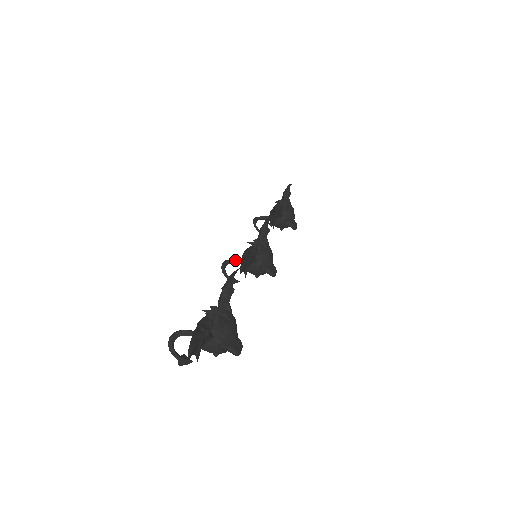
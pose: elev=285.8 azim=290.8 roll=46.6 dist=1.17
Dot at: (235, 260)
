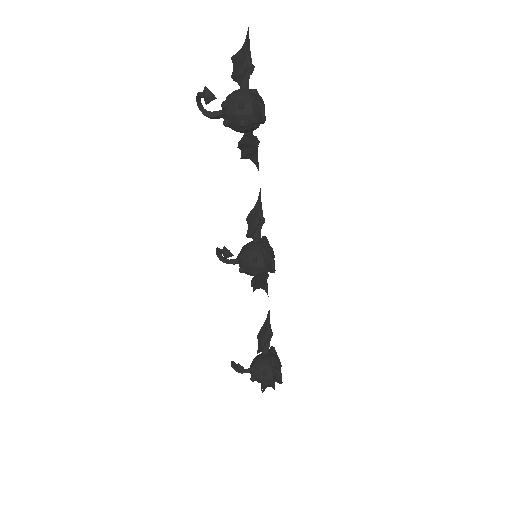
Dot at: (230, 260)
